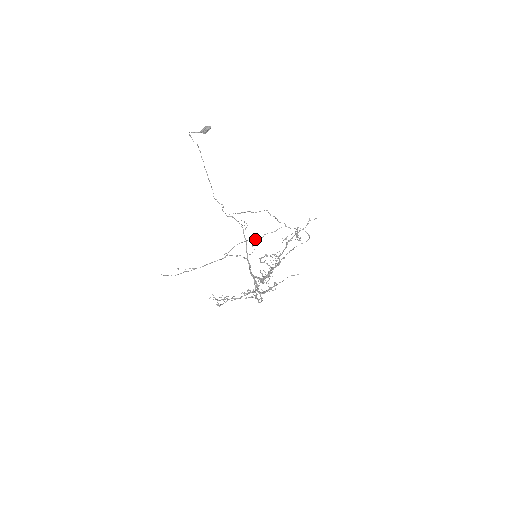
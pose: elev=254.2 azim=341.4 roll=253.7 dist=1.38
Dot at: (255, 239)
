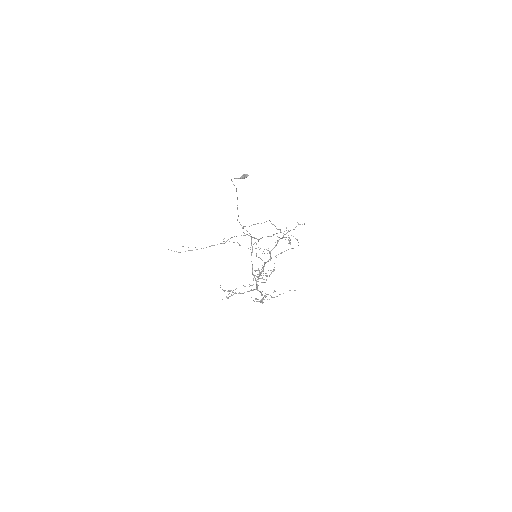
Dot at: (254, 237)
